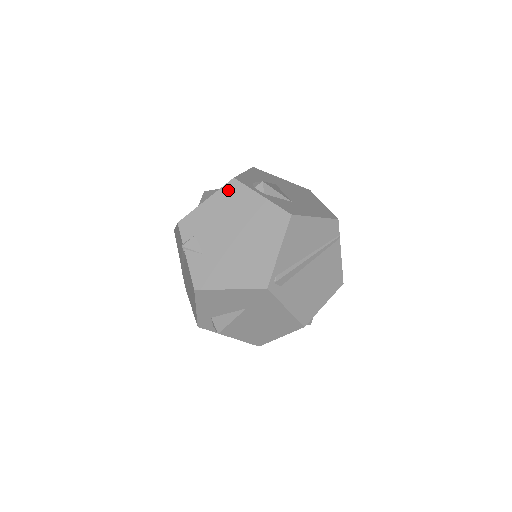
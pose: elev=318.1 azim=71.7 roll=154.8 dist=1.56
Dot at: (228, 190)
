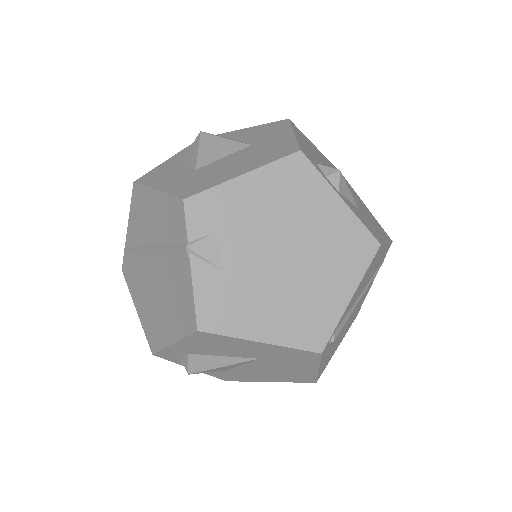
Dot at: (287, 169)
